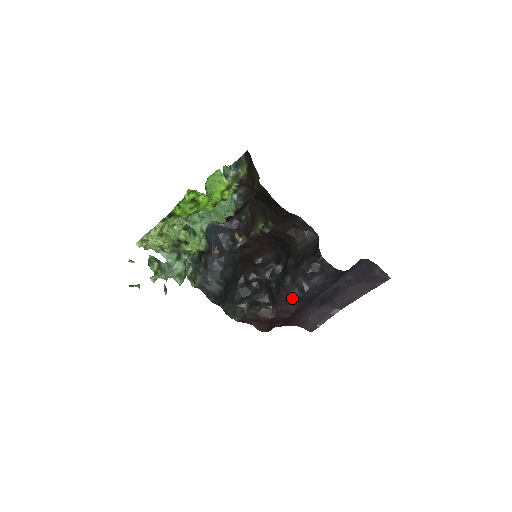
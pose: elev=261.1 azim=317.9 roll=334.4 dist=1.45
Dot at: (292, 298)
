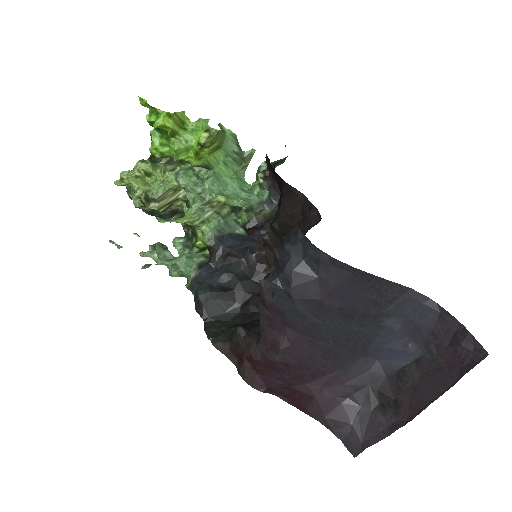
Dot at: (266, 305)
